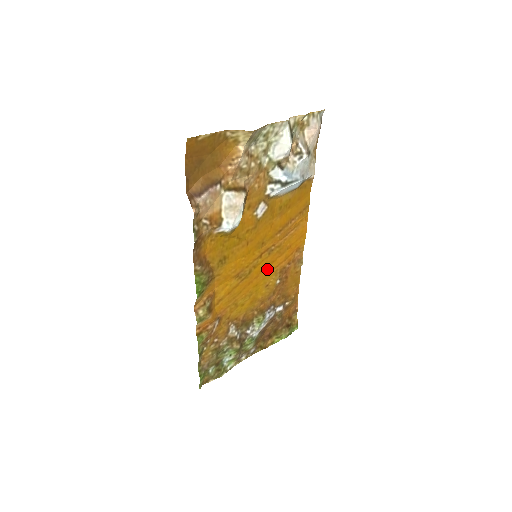
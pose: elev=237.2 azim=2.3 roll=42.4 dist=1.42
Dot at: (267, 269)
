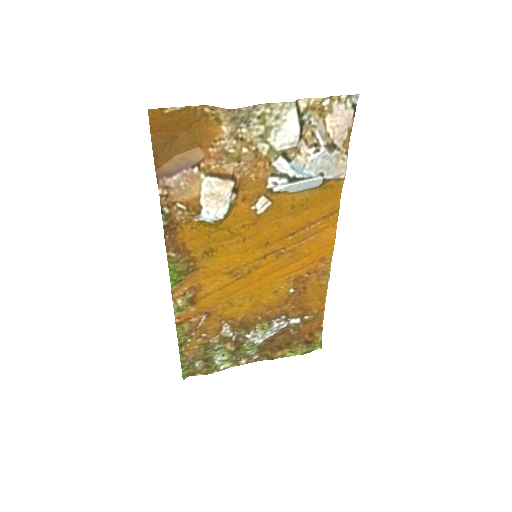
Dot at: (275, 273)
